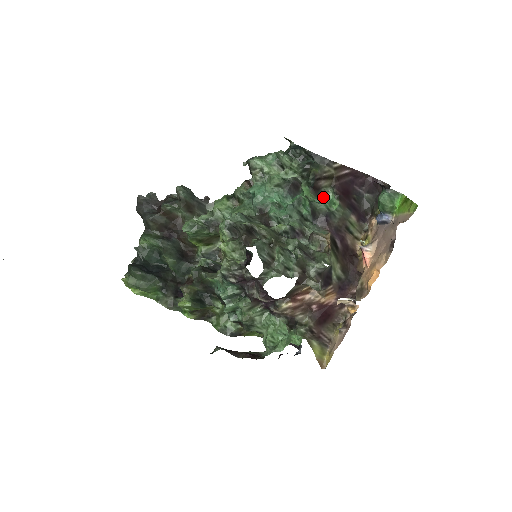
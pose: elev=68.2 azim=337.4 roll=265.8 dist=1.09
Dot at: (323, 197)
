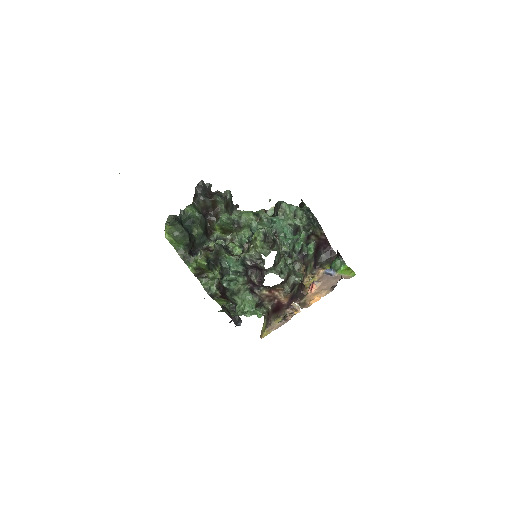
Dot at: (307, 244)
